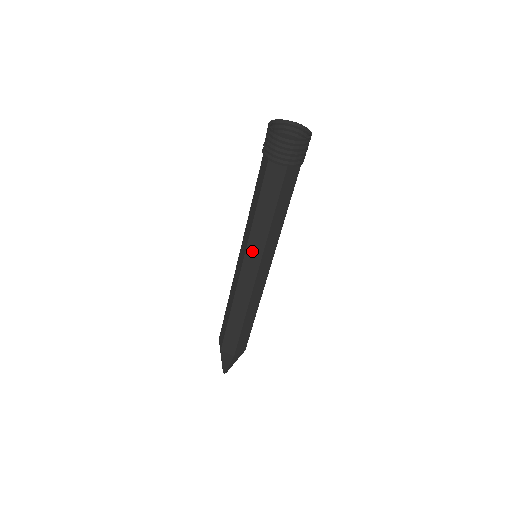
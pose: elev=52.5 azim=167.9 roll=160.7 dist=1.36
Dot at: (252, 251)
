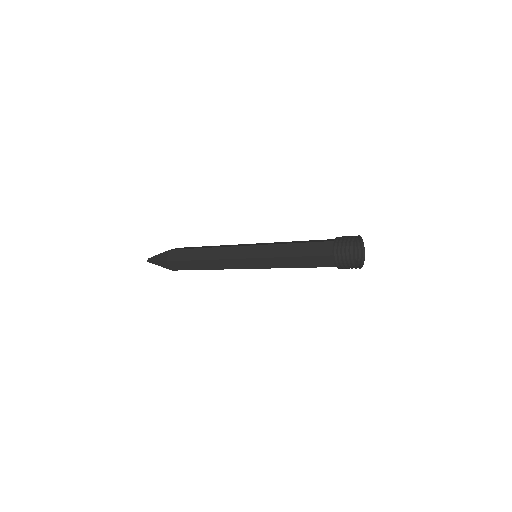
Dot at: occluded
